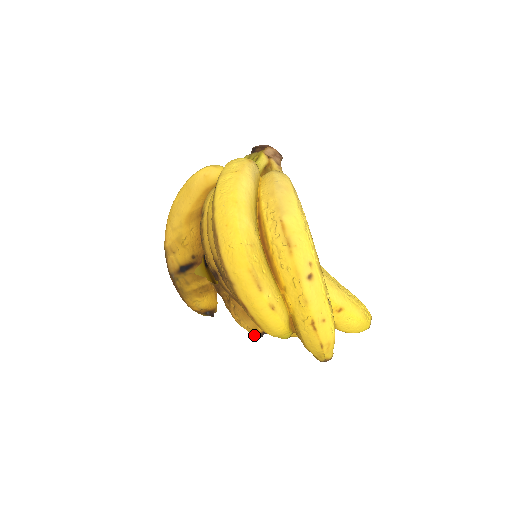
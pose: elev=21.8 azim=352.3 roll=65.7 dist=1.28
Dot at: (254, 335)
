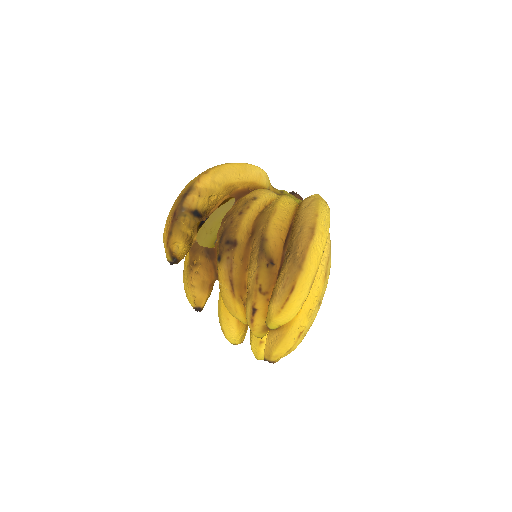
Dot at: (193, 305)
